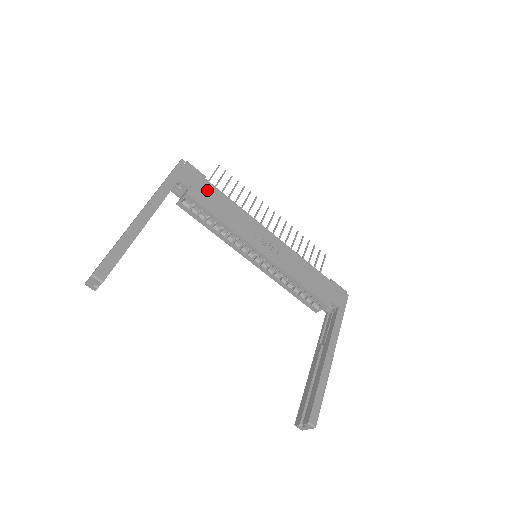
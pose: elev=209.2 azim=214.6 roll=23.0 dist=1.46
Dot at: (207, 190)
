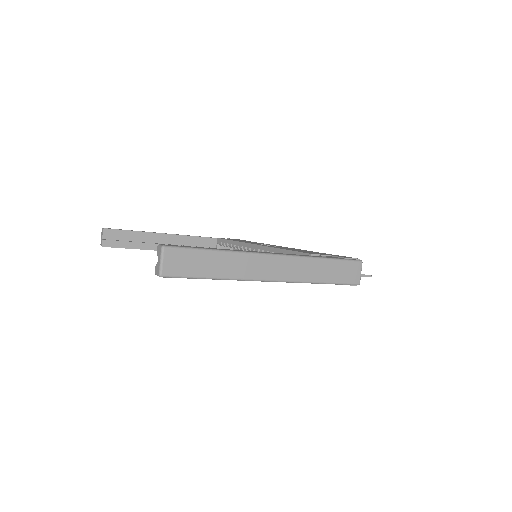
Dot at: occluded
